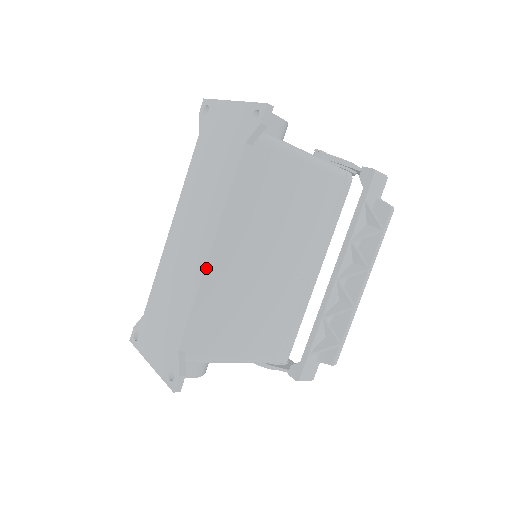
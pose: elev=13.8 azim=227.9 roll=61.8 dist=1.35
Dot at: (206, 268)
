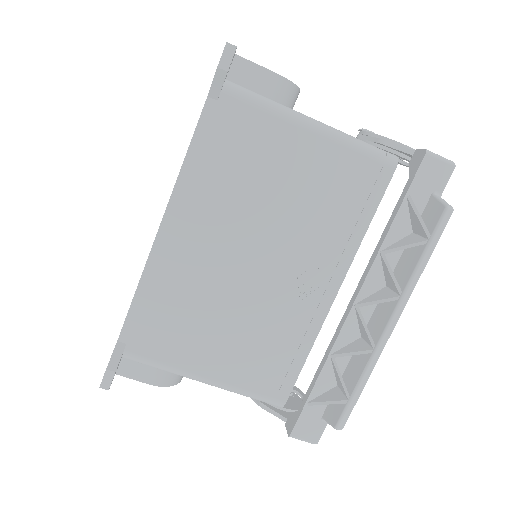
Dot at: (154, 247)
